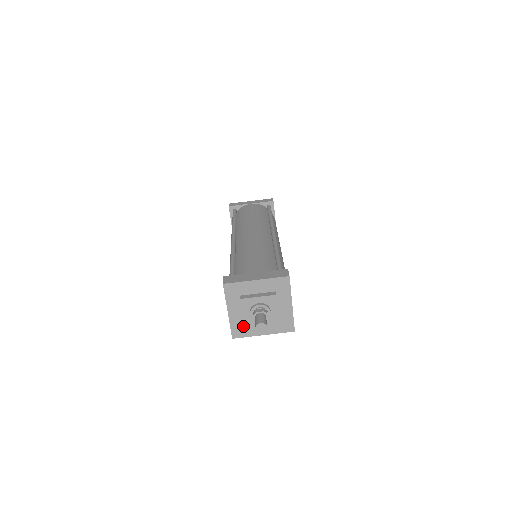
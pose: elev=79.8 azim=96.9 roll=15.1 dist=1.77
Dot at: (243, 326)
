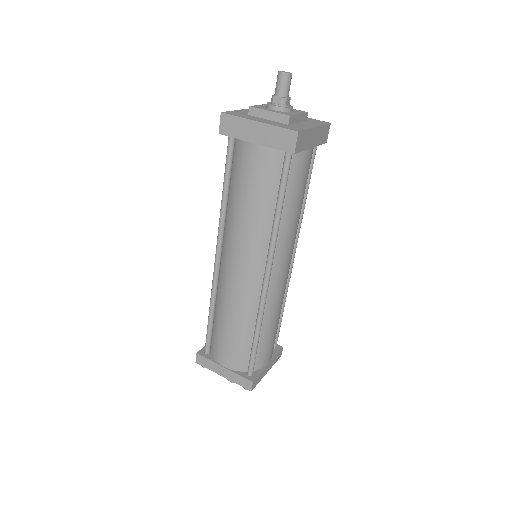
Dot at: (245, 115)
